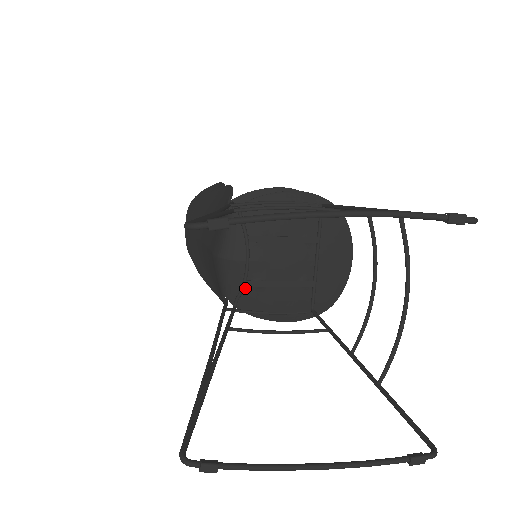
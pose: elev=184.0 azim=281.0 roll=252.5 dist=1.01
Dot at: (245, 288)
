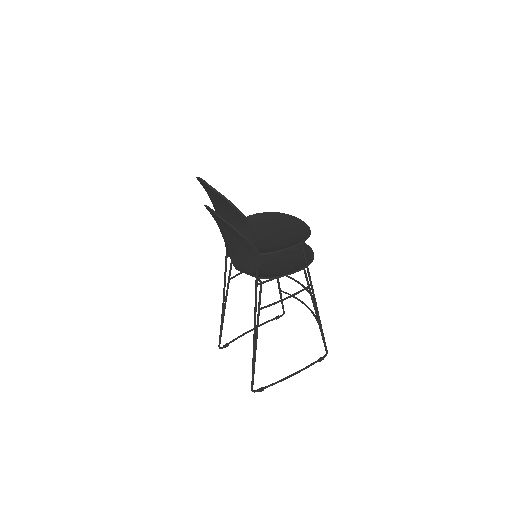
Dot at: occluded
